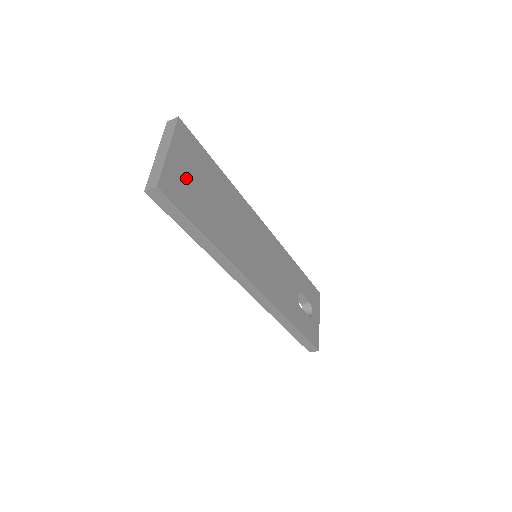
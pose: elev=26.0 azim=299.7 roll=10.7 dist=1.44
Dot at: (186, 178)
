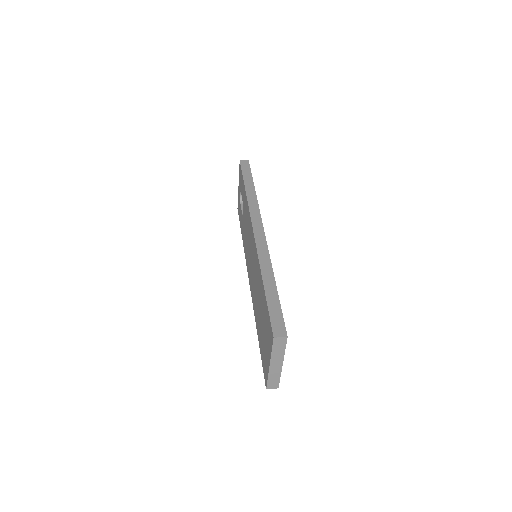
Dot at: occluded
